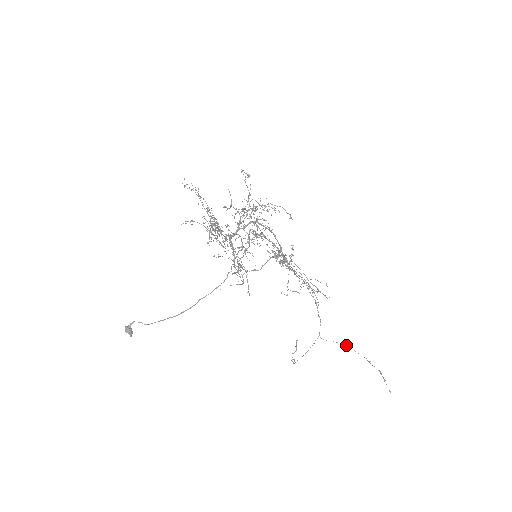
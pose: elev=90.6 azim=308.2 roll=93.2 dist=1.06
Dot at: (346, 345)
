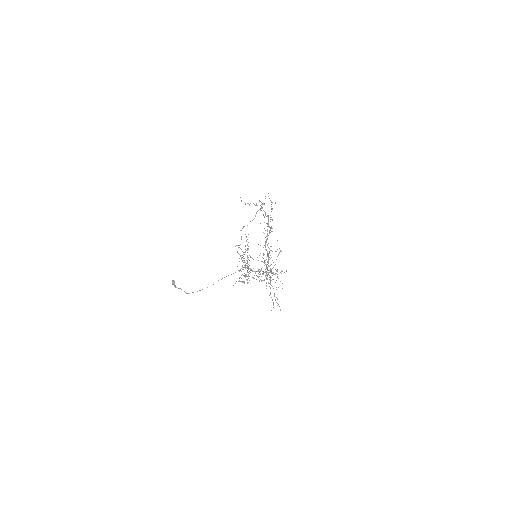
Dot at: occluded
